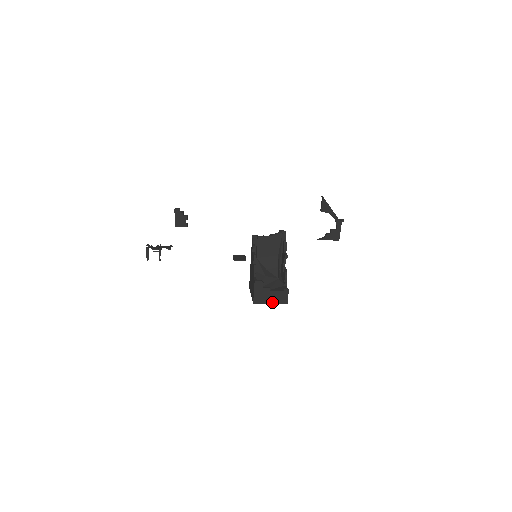
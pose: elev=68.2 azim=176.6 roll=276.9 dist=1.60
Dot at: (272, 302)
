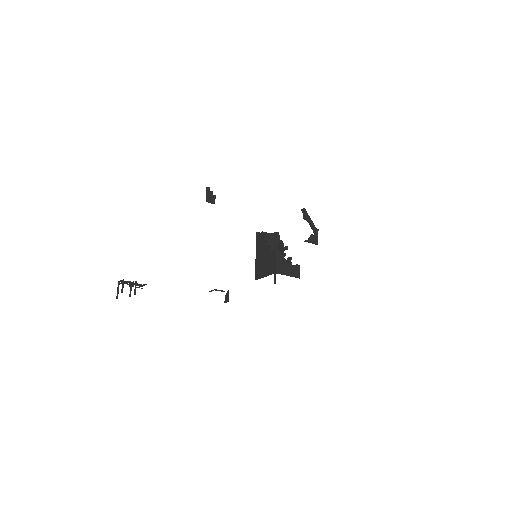
Dot at: (289, 275)
